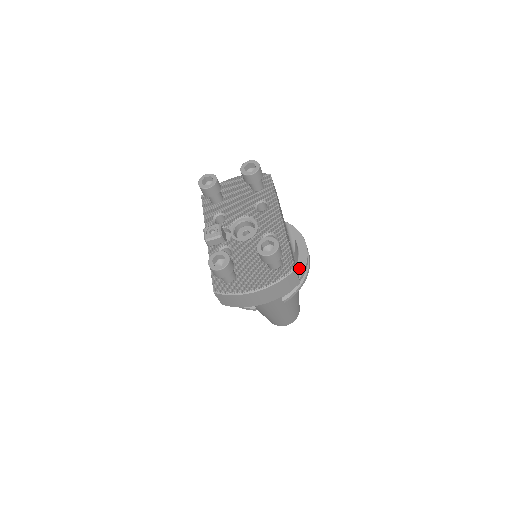
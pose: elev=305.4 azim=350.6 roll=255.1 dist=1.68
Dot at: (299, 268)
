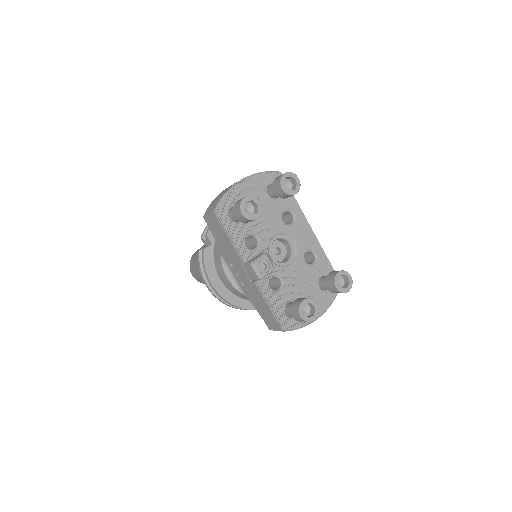
Dot at: occluded
